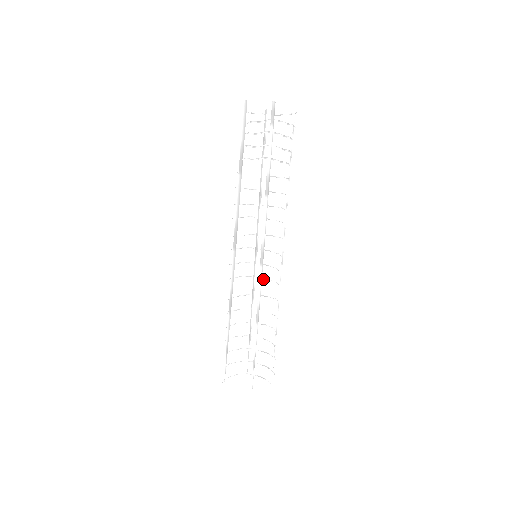
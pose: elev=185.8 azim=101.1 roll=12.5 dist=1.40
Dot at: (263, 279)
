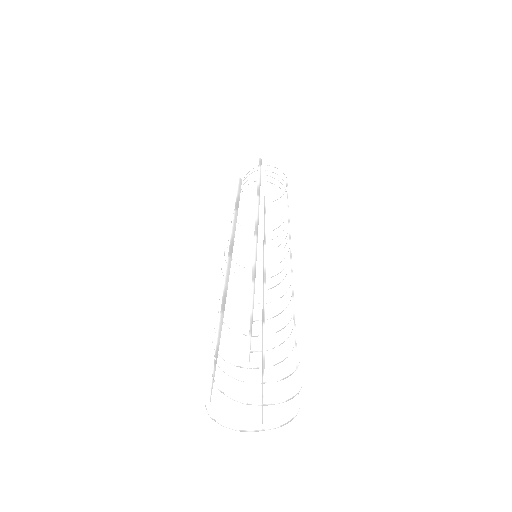
Dot at: (266, 269)
